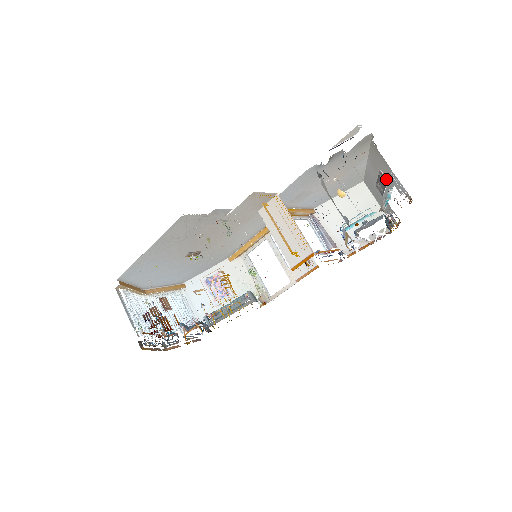
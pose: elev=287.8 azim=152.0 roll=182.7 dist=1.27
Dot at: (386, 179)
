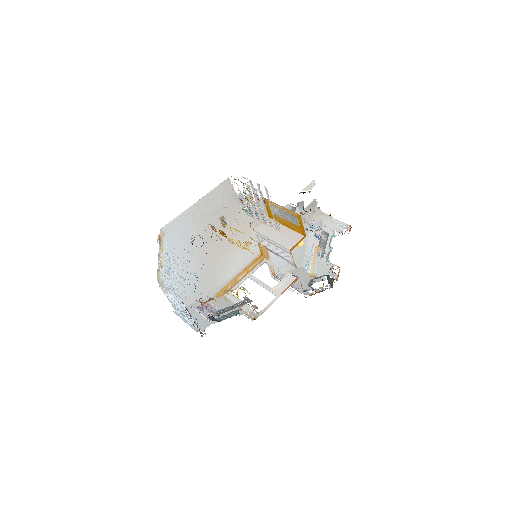
Dot at: (328, 233)
